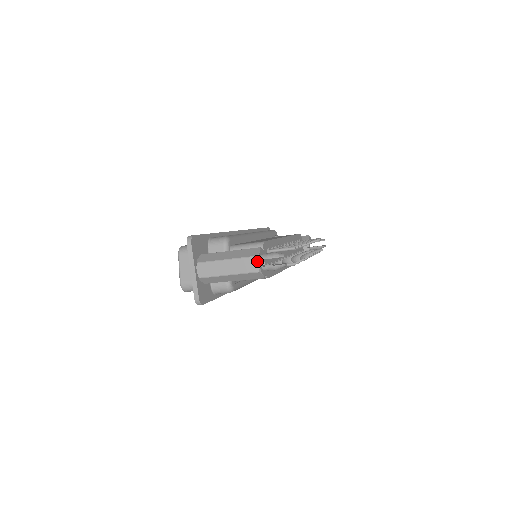
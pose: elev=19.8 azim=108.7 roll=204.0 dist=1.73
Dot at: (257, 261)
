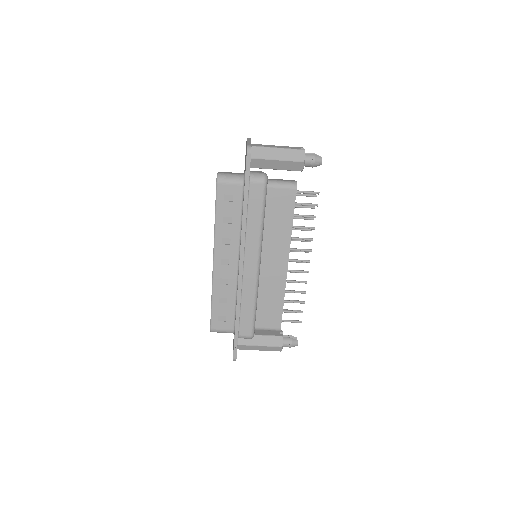
Dot at: occluded
